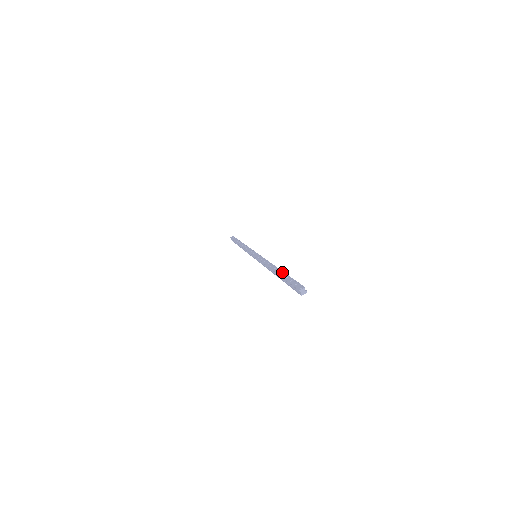
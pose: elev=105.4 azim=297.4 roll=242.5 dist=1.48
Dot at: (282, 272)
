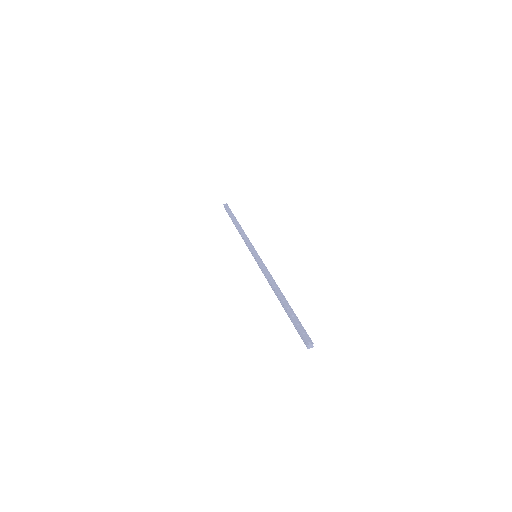
Dot at: (288, 304)
